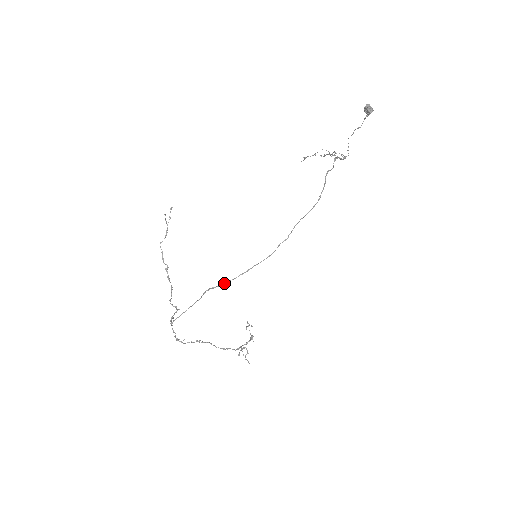
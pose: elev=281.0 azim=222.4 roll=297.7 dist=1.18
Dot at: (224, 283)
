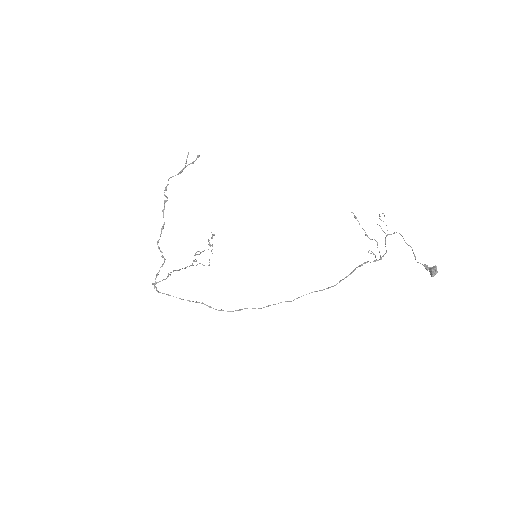
Dot at: (221, 310)
